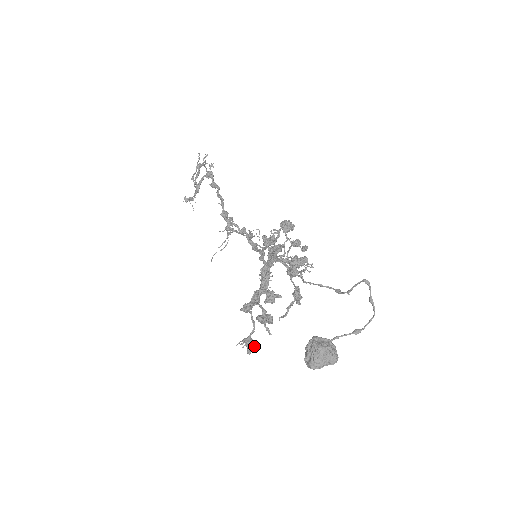
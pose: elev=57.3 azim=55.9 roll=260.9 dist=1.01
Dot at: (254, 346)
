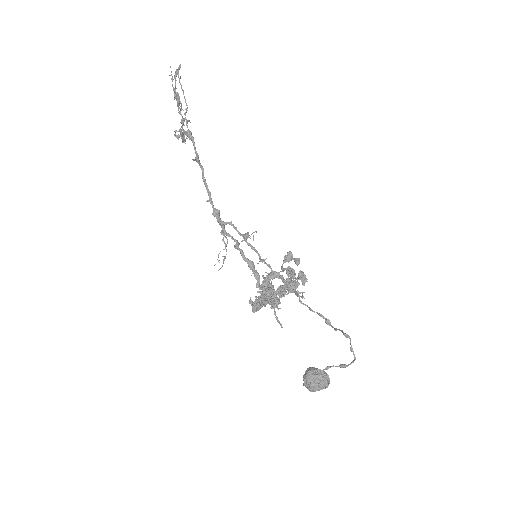
Dot at: occluded
